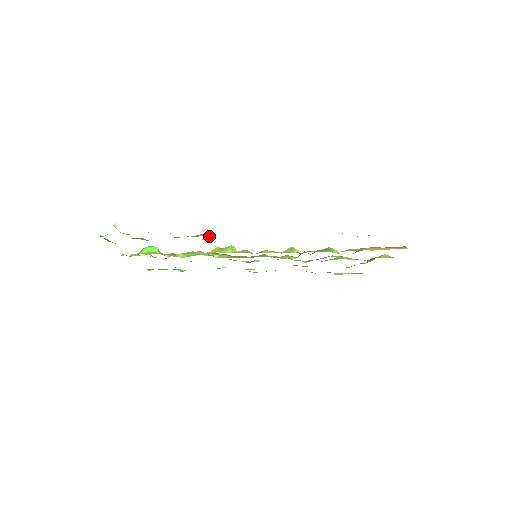
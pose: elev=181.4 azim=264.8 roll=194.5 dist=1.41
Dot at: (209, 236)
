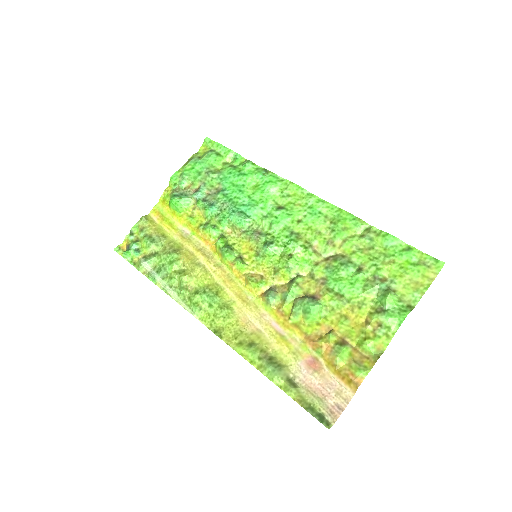
Dot at: (185, 294)
